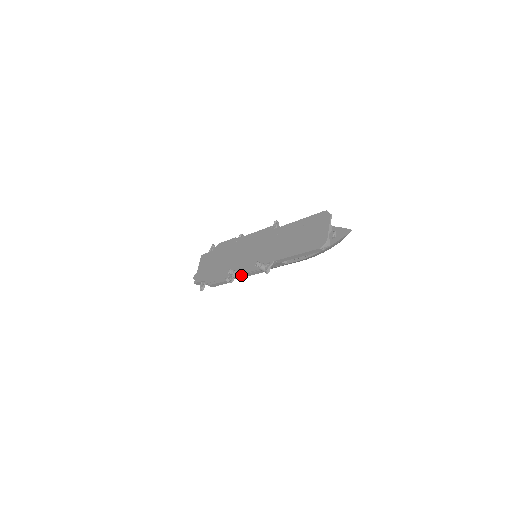
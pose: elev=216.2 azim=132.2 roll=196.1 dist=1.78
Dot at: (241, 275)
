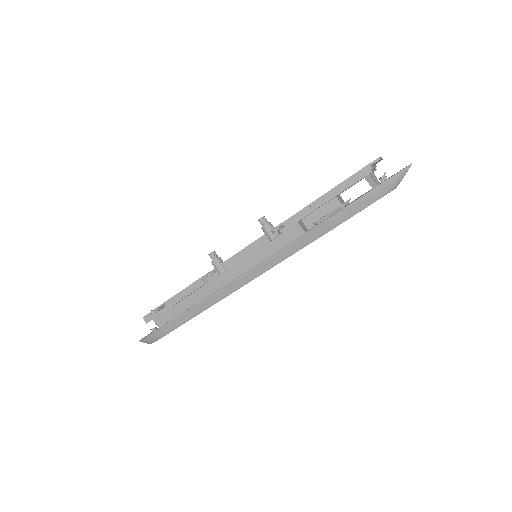
Dot at: (229, 260)
